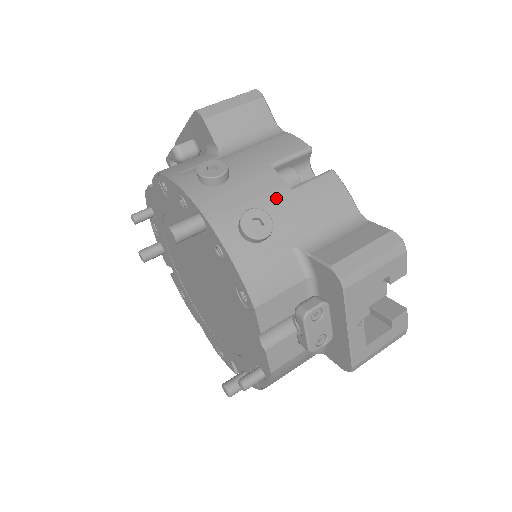
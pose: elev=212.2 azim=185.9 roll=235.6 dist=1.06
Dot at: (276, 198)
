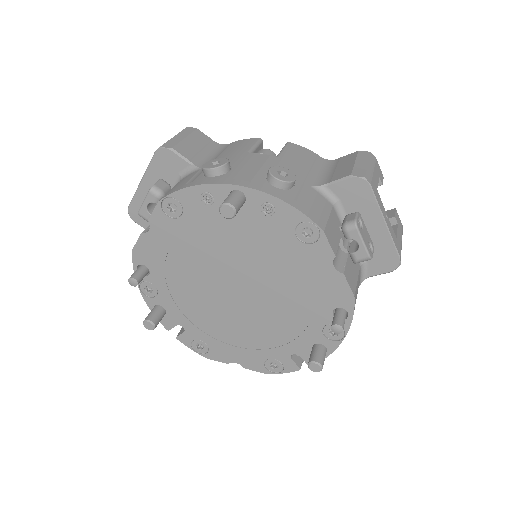
Dot at: (274, 163)
